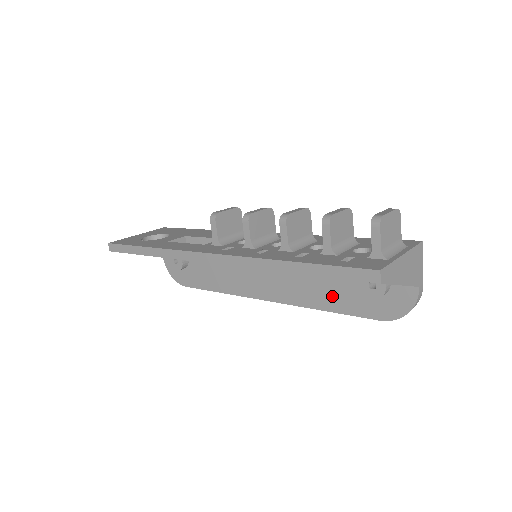
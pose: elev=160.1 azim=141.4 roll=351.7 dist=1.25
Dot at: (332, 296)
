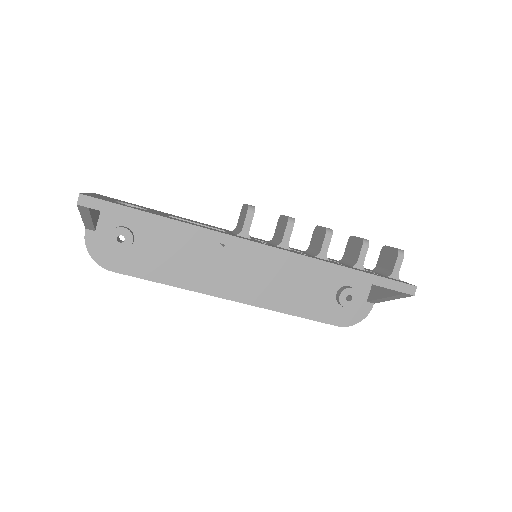
Dot at: (304, 303)
